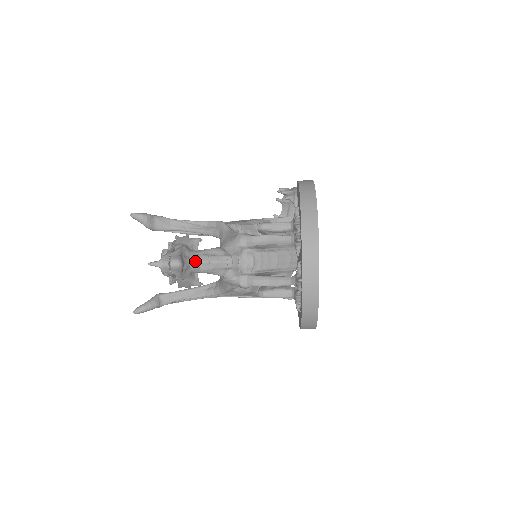
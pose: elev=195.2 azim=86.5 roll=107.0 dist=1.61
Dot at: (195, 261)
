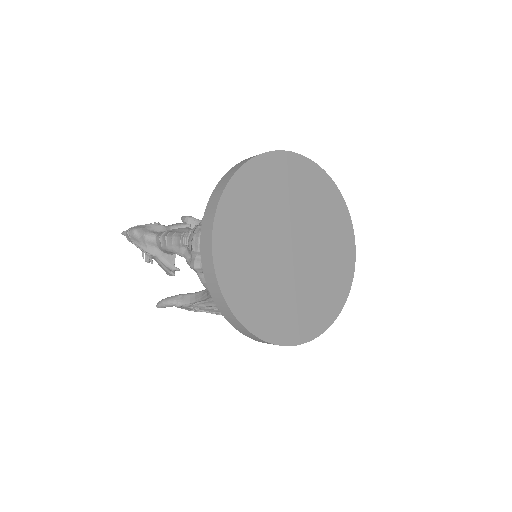
Dot at: (158, 236)
